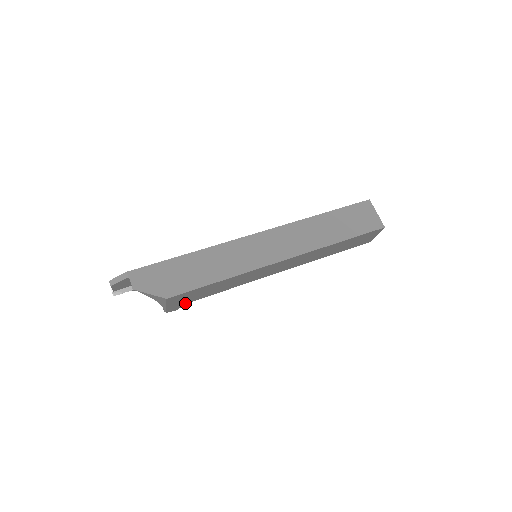
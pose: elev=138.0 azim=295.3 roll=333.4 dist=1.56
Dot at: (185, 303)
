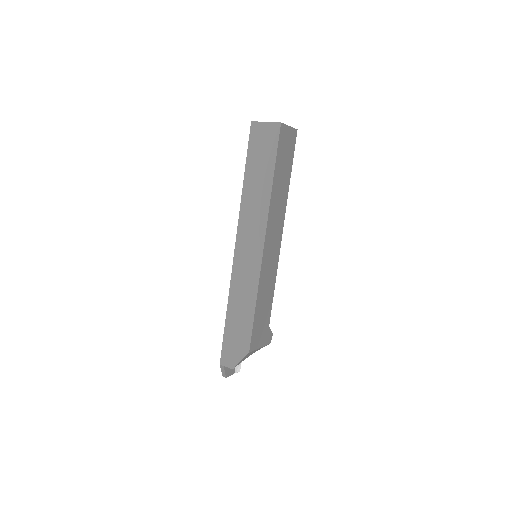
Dot at: (268, 329)
